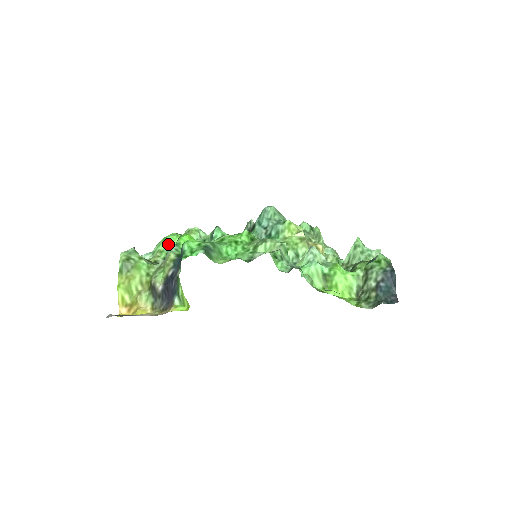
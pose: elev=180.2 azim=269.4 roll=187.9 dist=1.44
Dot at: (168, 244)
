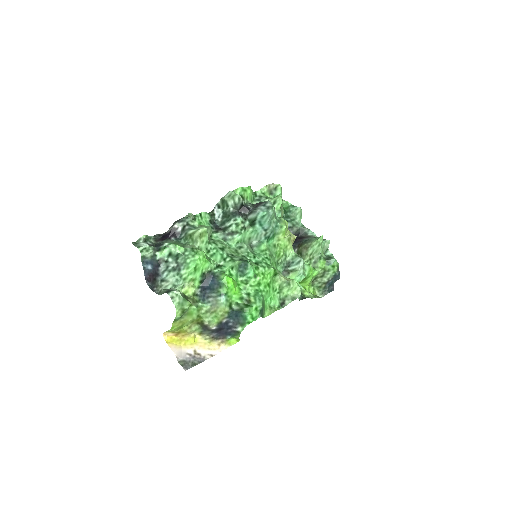
Dot at: (199, 272)
